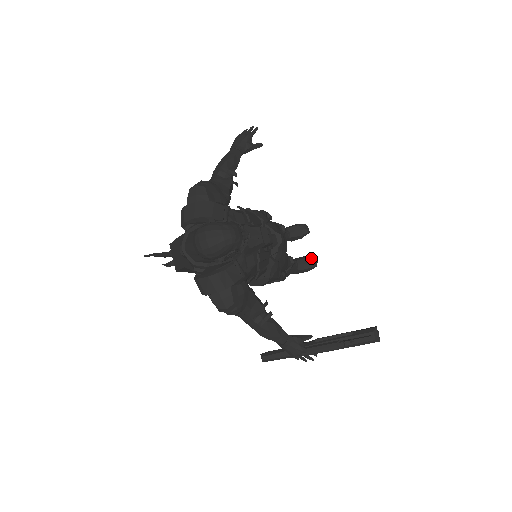
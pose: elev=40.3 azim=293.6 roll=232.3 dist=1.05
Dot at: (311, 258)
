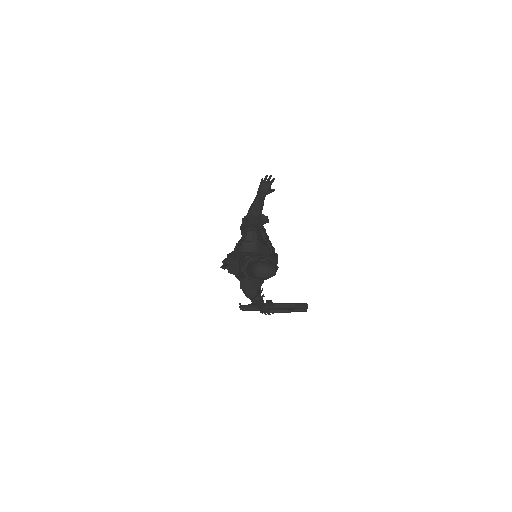
Dot at: occluded
